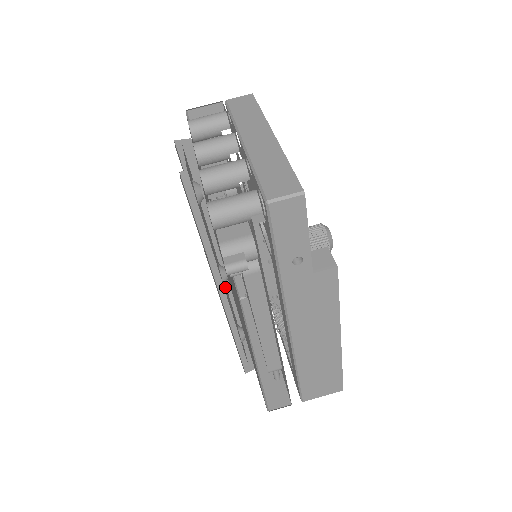
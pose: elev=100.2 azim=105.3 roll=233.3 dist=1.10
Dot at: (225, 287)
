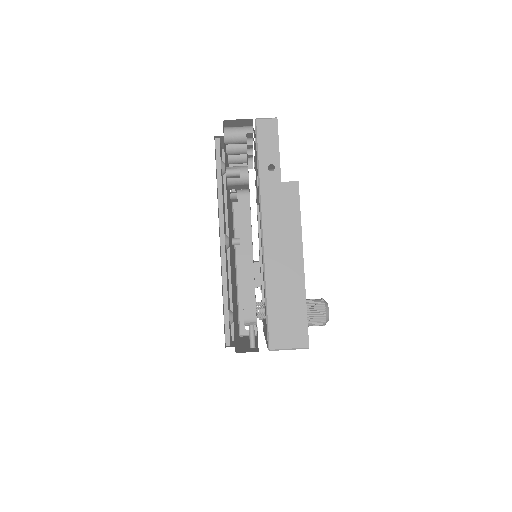
Dot at: occluded
